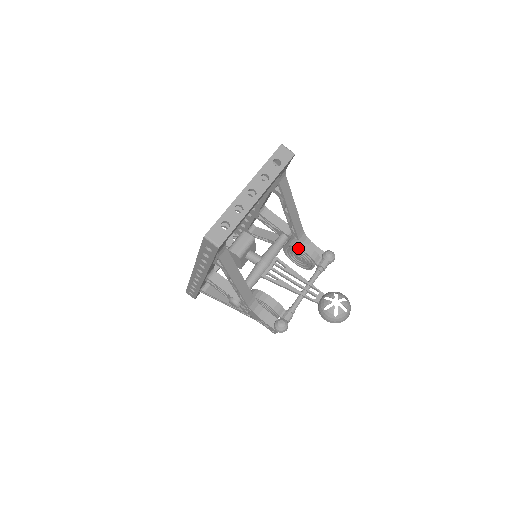
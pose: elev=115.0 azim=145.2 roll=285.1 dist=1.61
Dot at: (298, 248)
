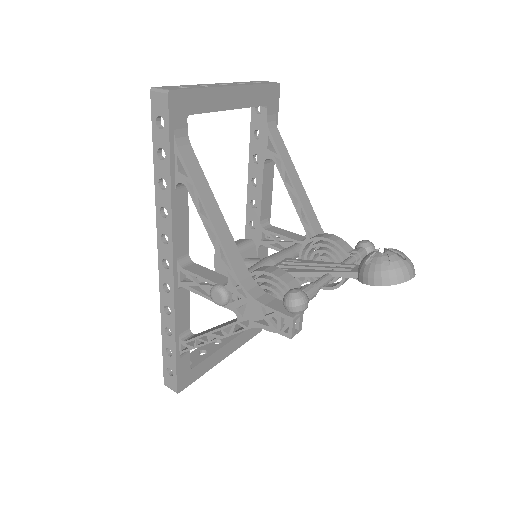
Dot at: (315, 237)
